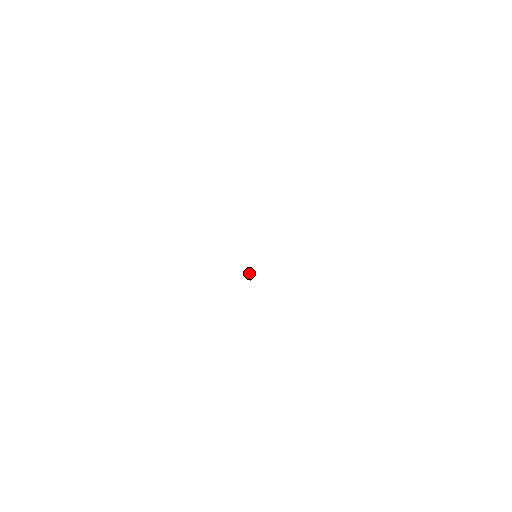
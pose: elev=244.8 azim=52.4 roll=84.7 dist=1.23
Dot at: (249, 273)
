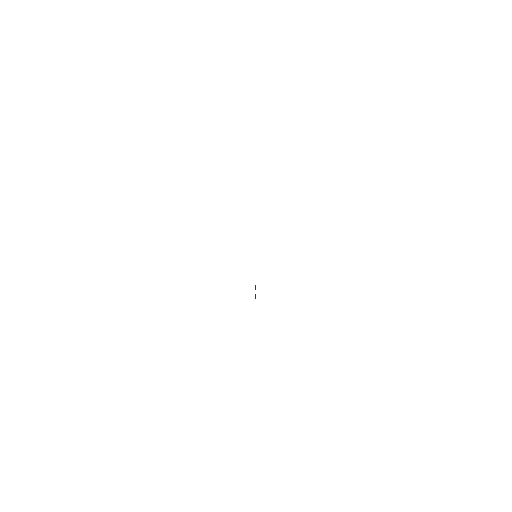
Dot at: (255, 289)
